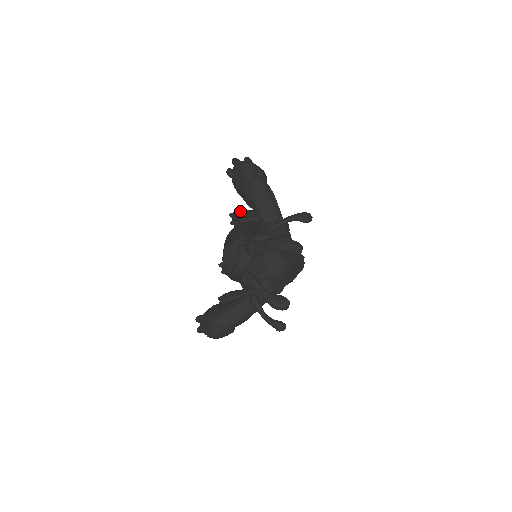
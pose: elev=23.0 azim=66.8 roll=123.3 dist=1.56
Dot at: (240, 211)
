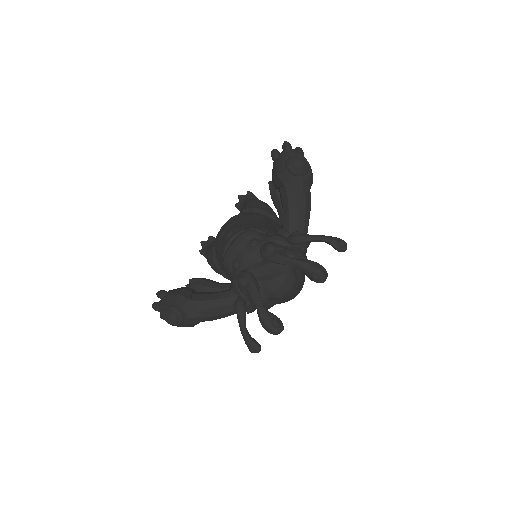
Dot at: (252, 198)
